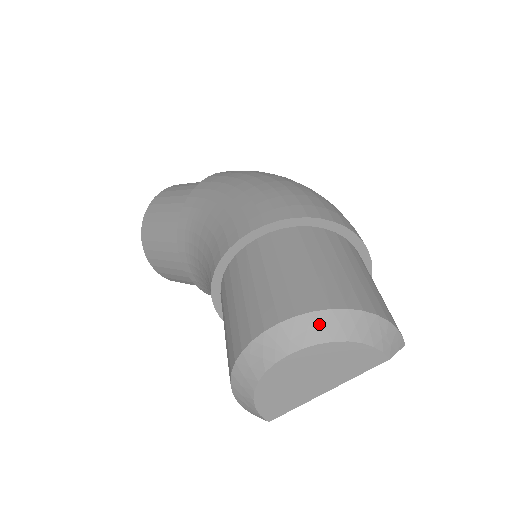
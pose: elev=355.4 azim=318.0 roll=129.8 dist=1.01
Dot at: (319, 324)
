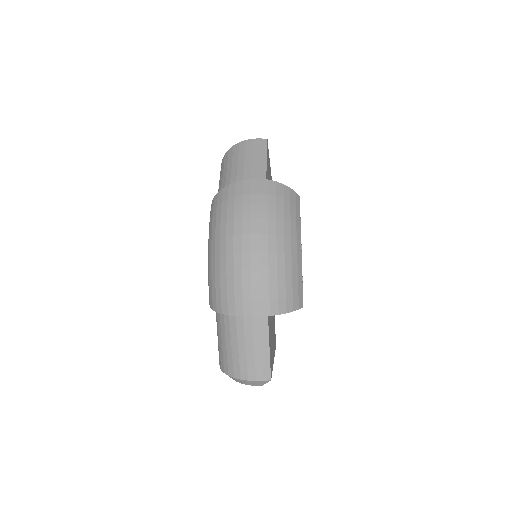
Dot at: occluded
